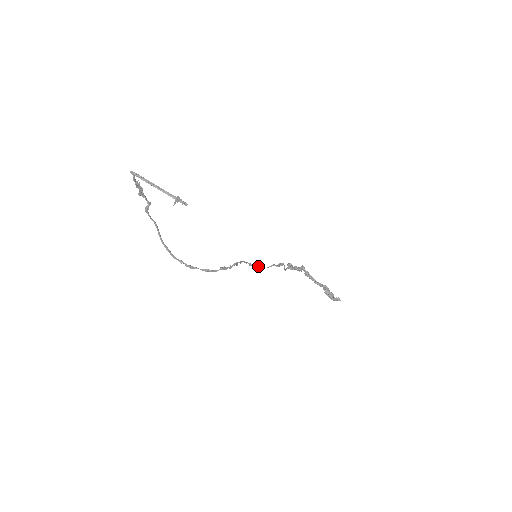
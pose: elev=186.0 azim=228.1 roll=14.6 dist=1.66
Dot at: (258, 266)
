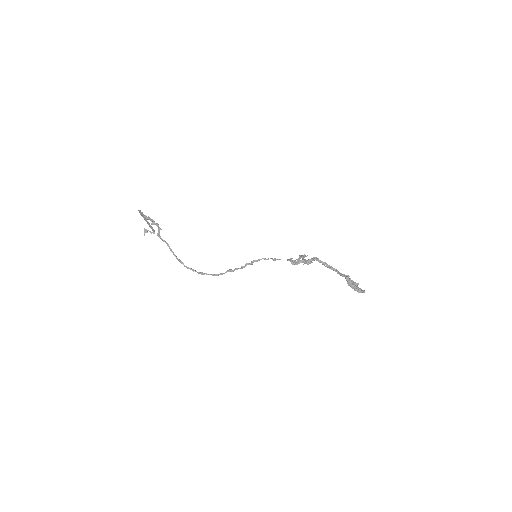
Dot at: occluded
